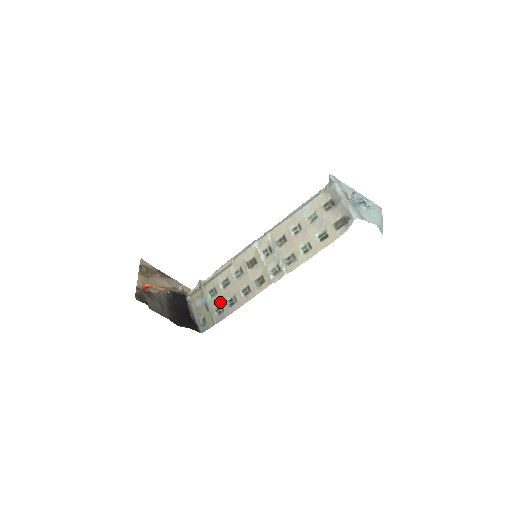
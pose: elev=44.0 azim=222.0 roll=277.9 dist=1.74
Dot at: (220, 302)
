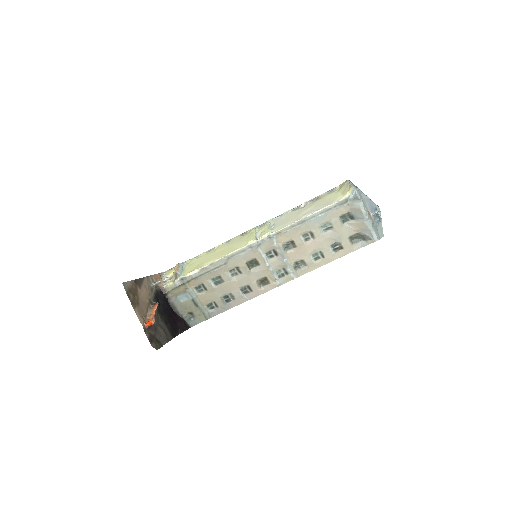
Dot at: (212, 299)
